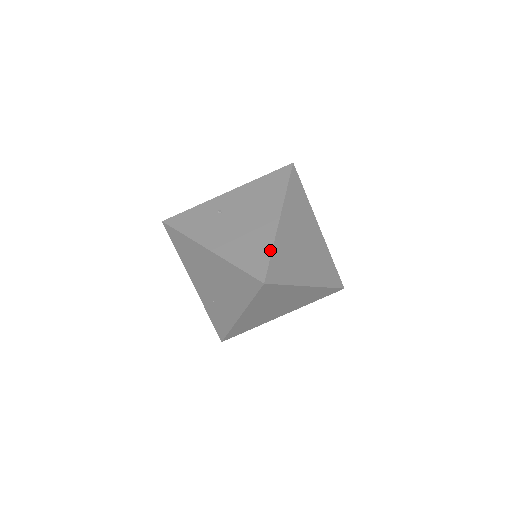
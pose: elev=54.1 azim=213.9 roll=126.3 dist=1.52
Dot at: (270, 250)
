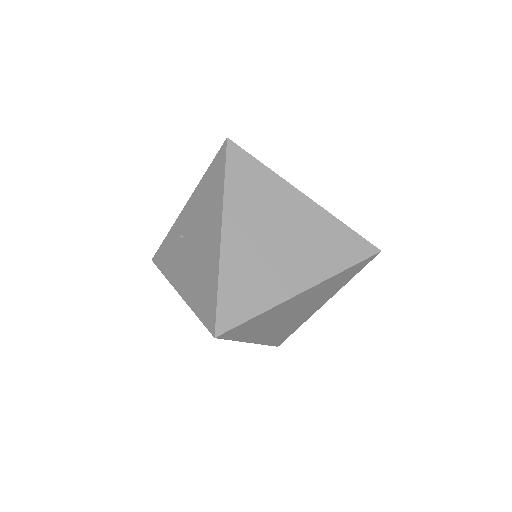
Dot at: (216, 287)
